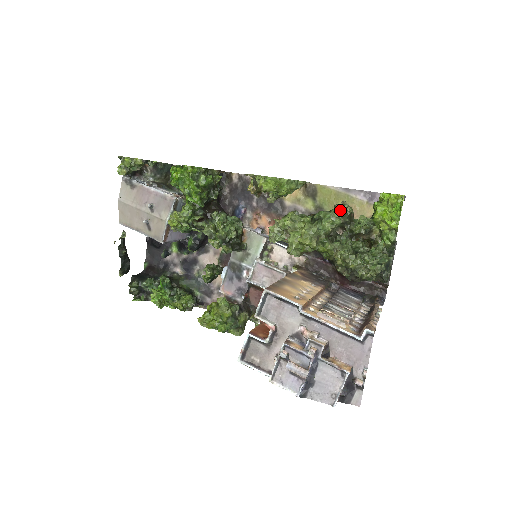
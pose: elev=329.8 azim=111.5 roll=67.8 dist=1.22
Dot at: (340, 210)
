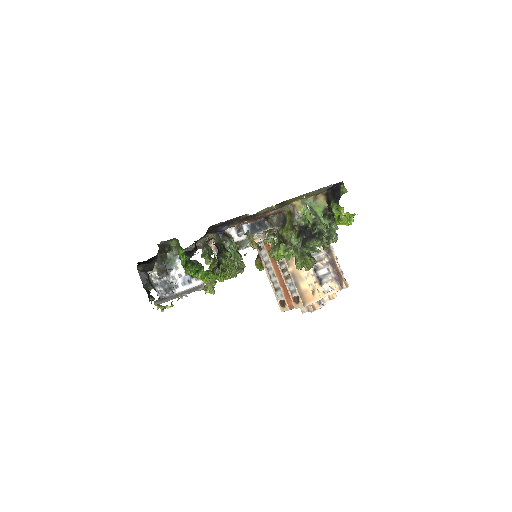
Dot at: occluded
